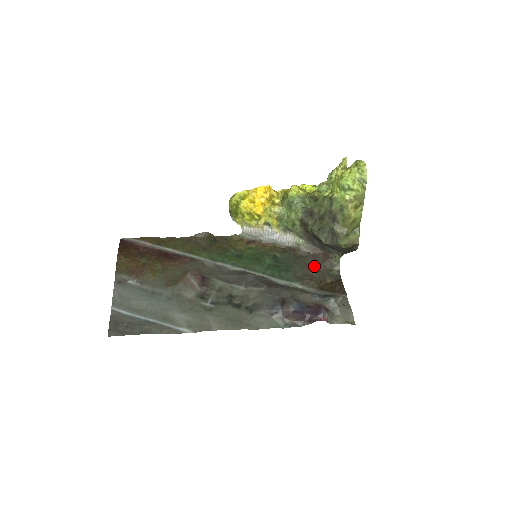
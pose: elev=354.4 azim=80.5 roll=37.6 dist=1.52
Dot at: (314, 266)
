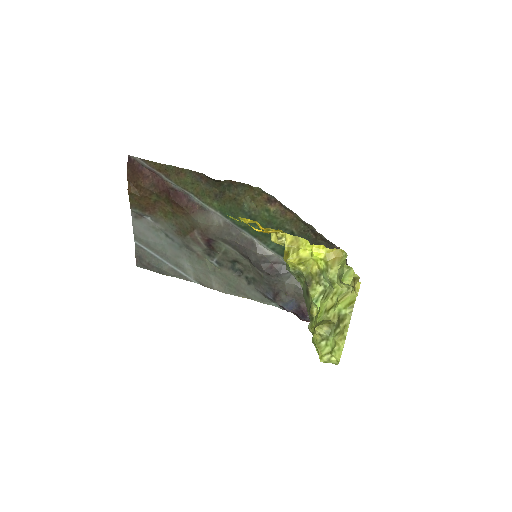
Dot at: occluded
